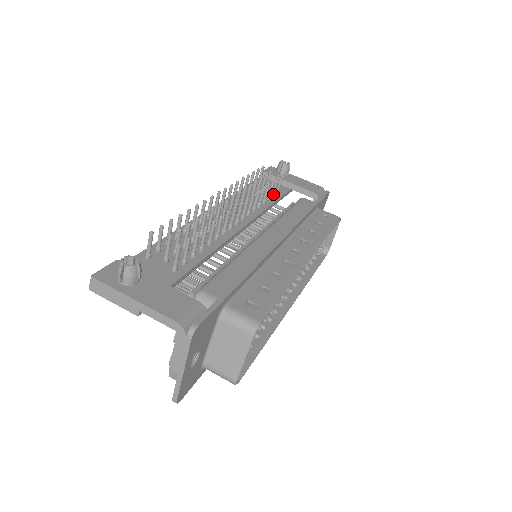
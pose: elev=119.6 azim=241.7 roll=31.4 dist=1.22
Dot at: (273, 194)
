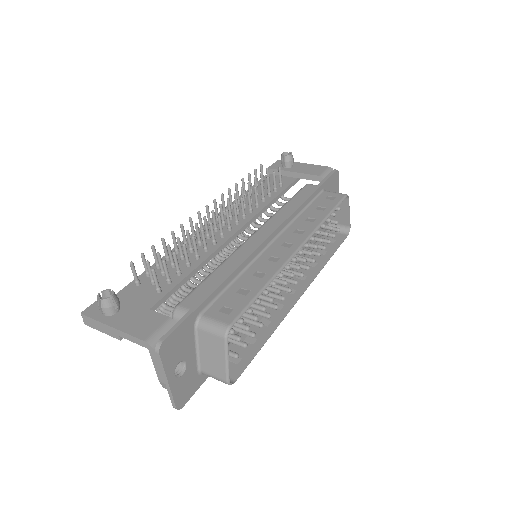
Dot at: (275, 189)
